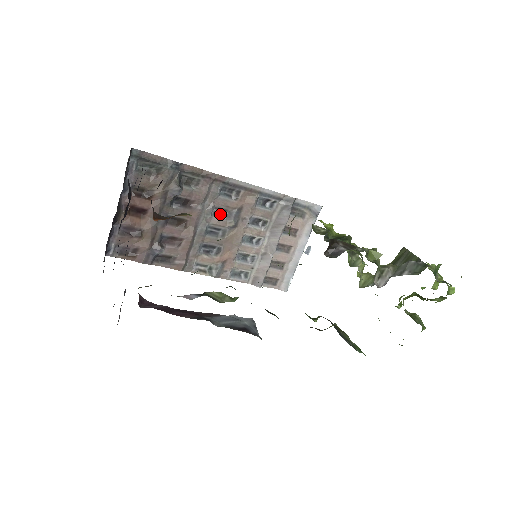
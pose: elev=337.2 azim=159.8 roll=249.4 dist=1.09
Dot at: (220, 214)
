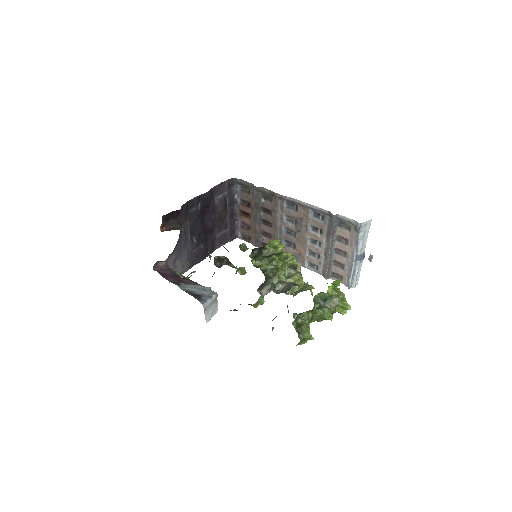
Dot at: (291, 221)
